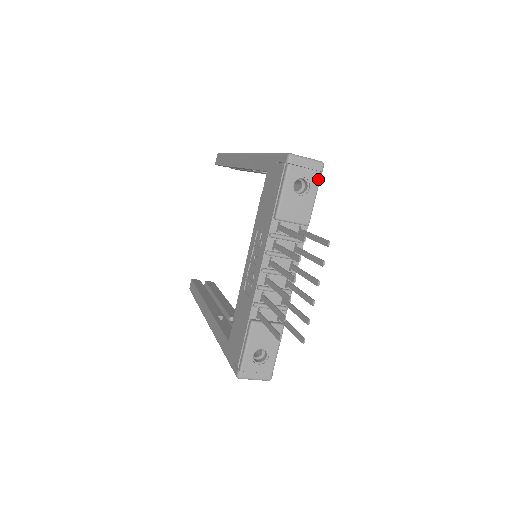
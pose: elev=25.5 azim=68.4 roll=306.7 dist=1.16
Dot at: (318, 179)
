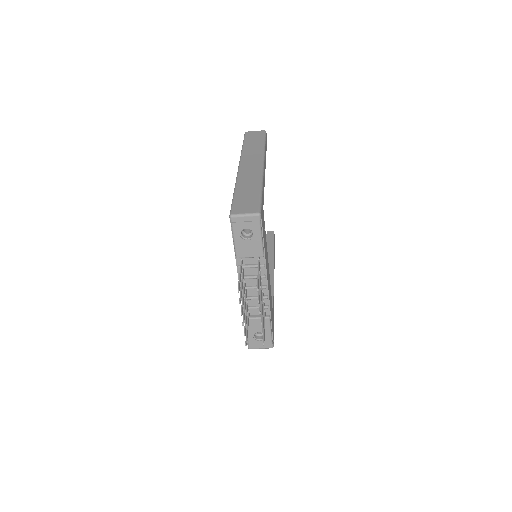
Dot at: (259, 226)
